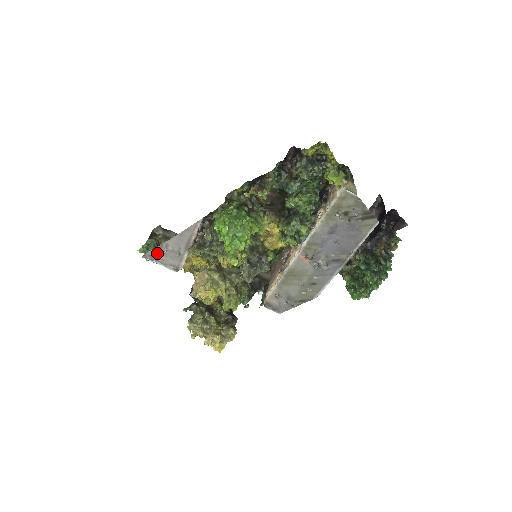
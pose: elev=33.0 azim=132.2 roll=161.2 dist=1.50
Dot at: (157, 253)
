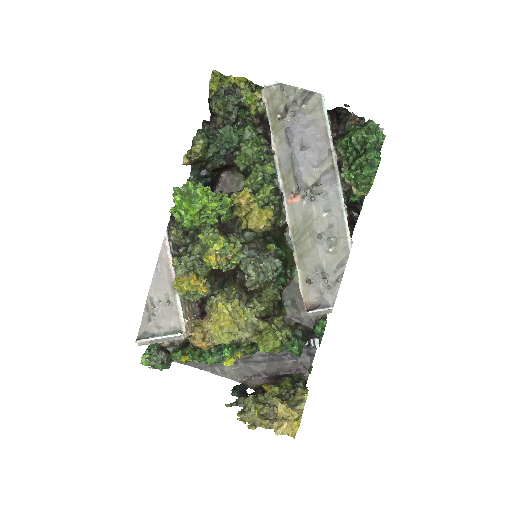
Dot at: (148, 323)
